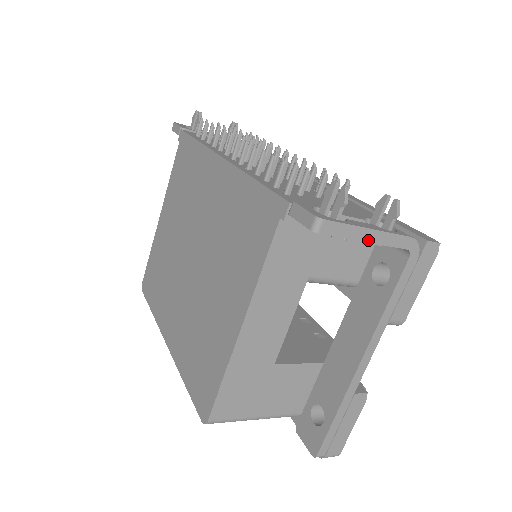
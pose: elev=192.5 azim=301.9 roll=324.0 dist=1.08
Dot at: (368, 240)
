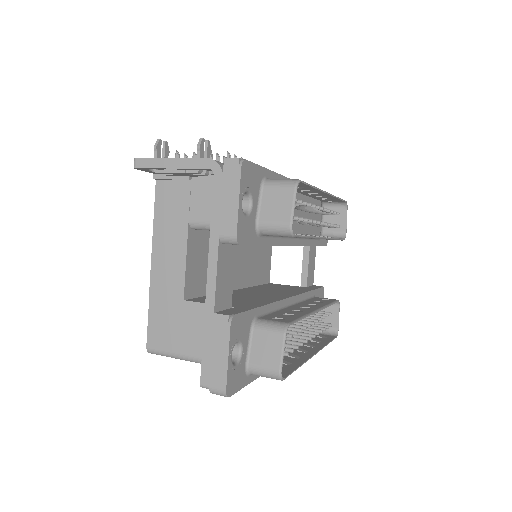
Dot at: (172, 167)
